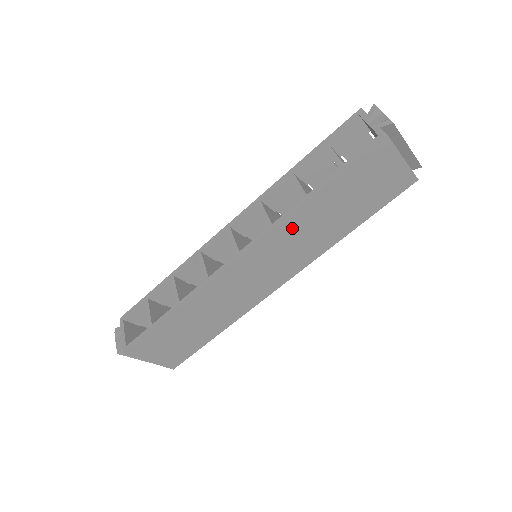
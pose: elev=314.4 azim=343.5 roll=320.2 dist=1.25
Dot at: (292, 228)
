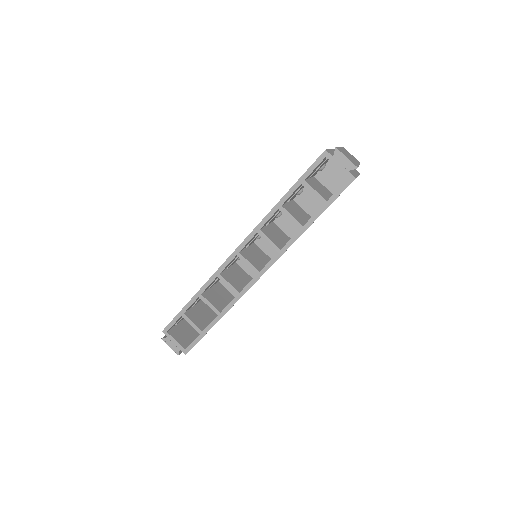
Dot at: occluded
